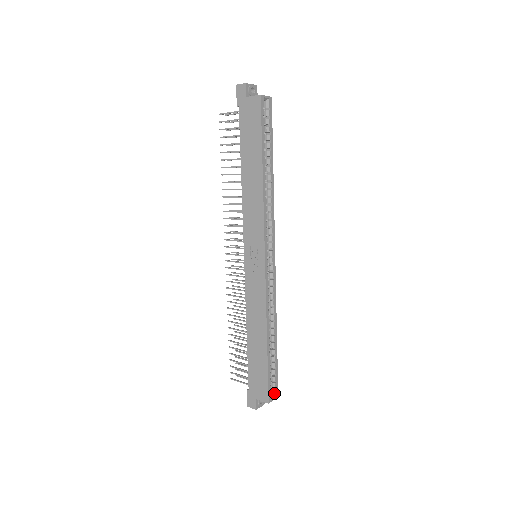
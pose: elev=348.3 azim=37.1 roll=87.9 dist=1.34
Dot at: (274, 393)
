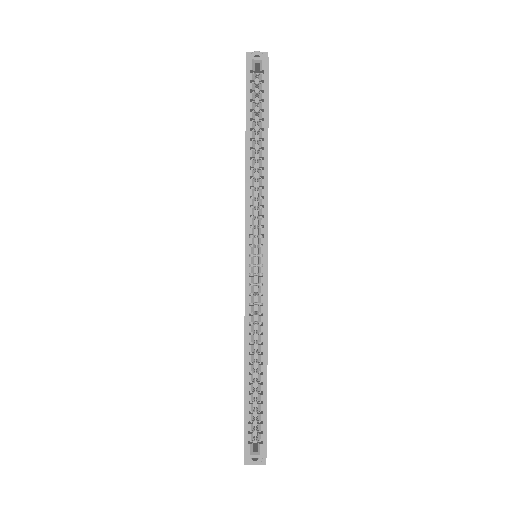
Dot at: (259, 448)
